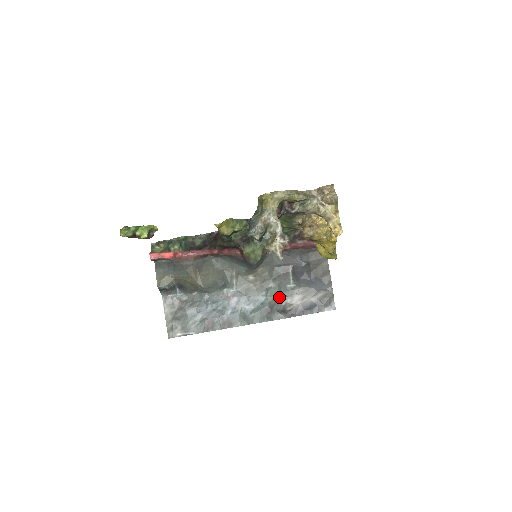
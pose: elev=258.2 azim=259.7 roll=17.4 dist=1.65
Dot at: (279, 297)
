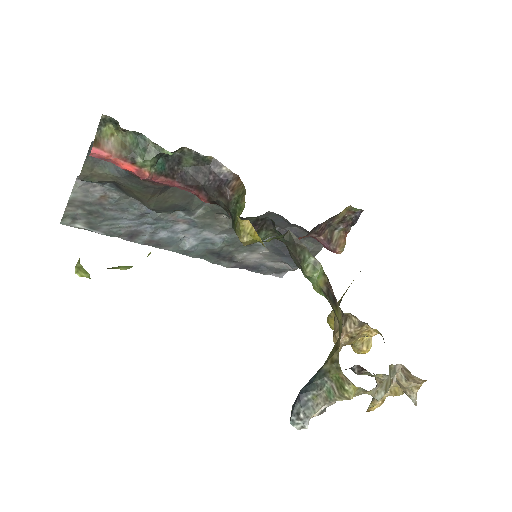
Dot at: (238, 247)
